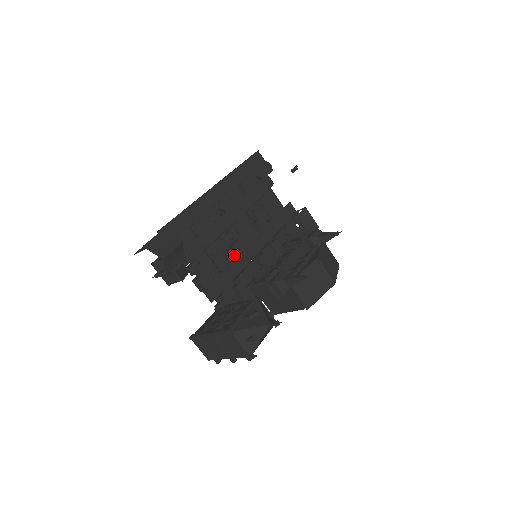
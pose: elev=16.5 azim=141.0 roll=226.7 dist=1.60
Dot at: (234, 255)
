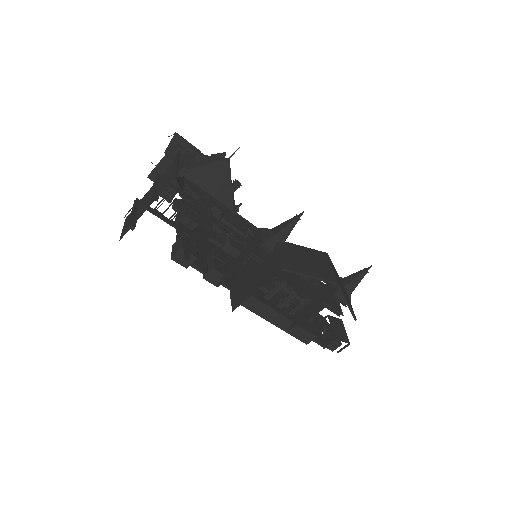
Dot at: (234, 245)
